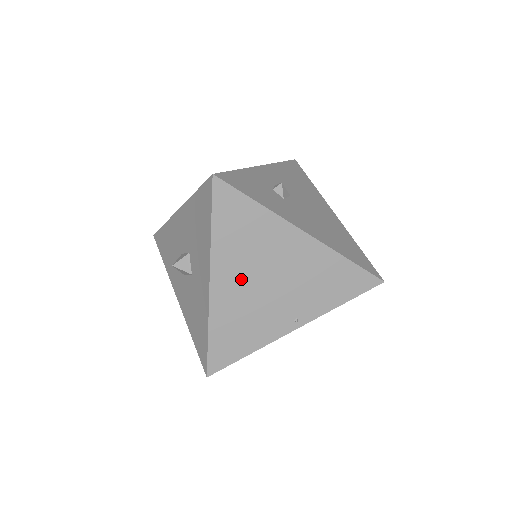
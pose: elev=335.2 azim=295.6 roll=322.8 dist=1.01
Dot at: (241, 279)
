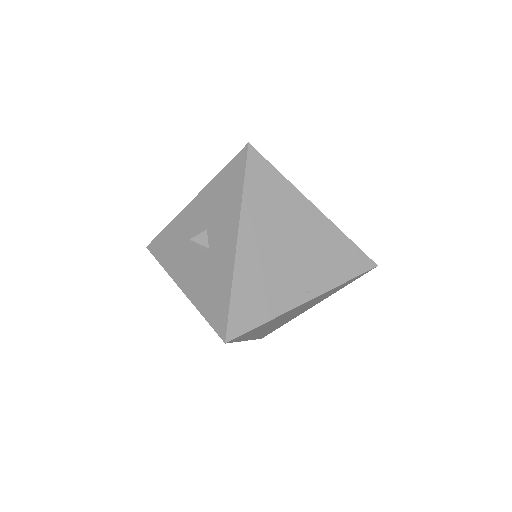
Dot at: (264, 241)
